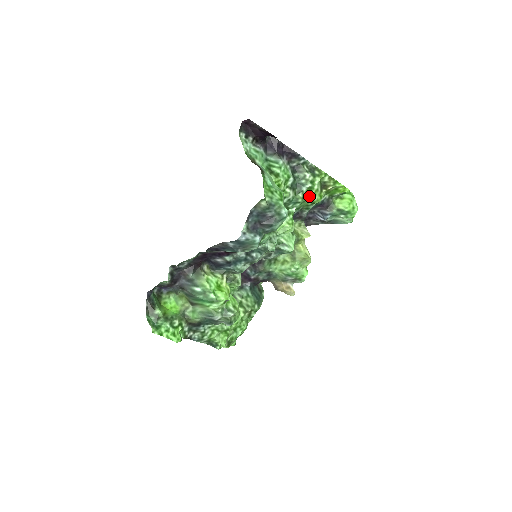
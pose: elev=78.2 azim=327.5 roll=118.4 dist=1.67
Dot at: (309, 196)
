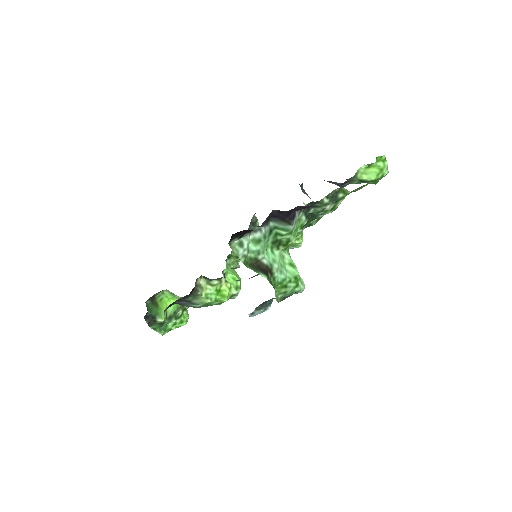
Dot at: occluded
